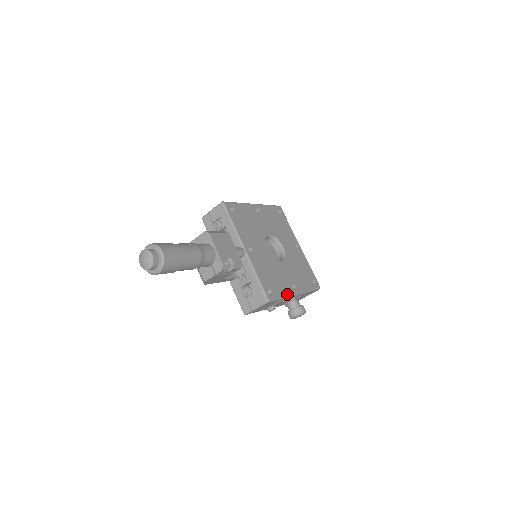
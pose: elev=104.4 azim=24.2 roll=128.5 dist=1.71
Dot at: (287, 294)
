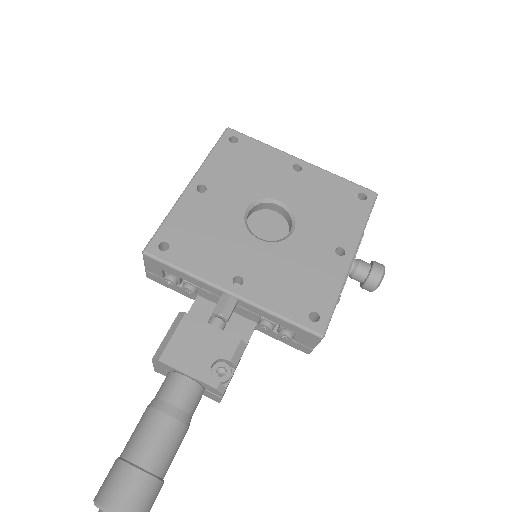
Dot at: (340, 282)
